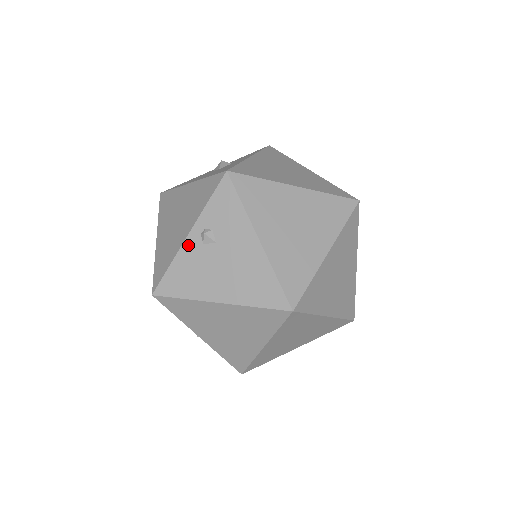
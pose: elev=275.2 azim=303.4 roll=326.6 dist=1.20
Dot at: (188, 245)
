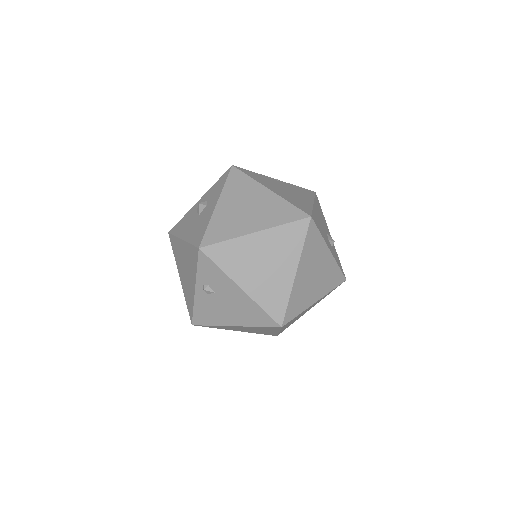
Dot at: (198, 296)
